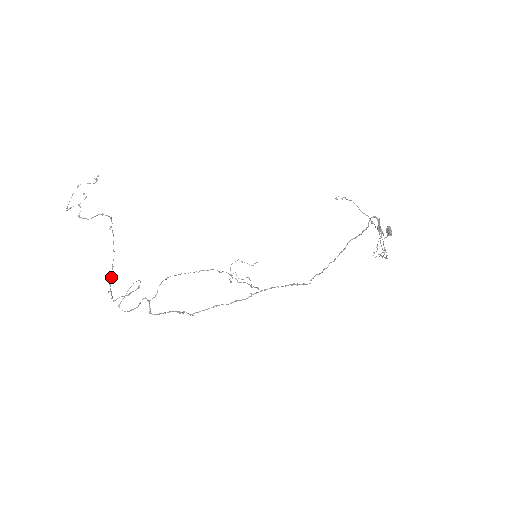
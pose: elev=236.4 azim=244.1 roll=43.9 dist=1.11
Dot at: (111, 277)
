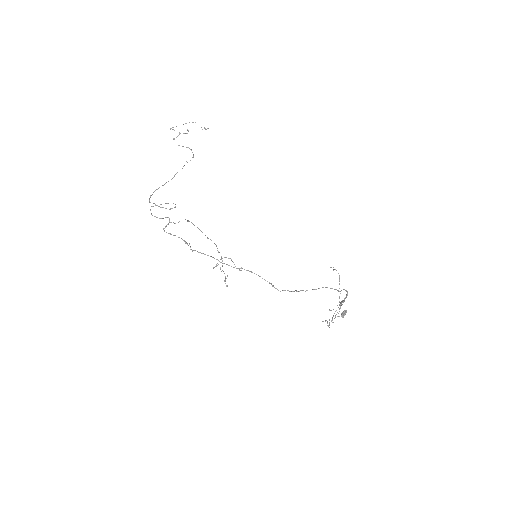
Dot at: occluded
